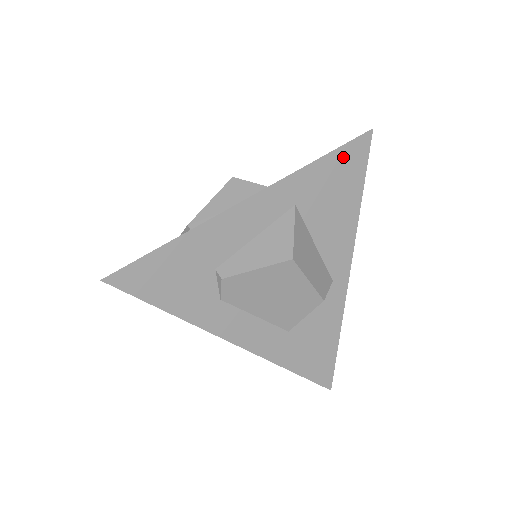
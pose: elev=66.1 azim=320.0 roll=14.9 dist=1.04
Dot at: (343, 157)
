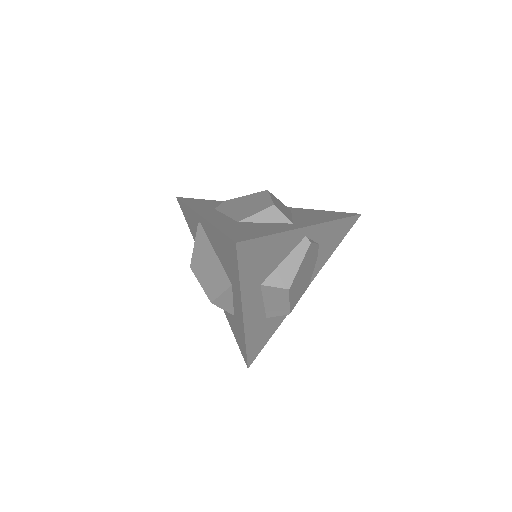
Dot at: (335, 213)
